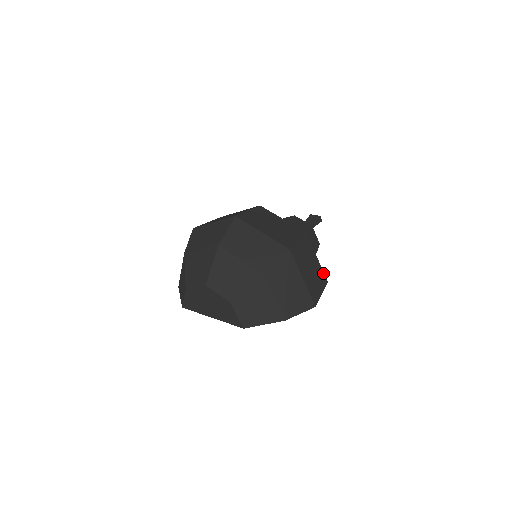
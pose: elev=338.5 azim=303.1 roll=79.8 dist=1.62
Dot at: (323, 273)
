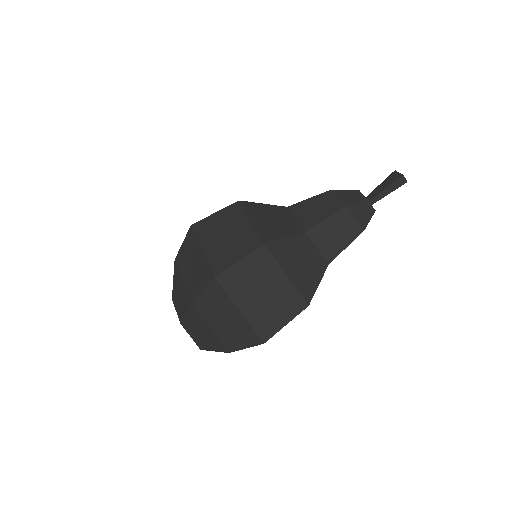
Dot at: (299, 294)
